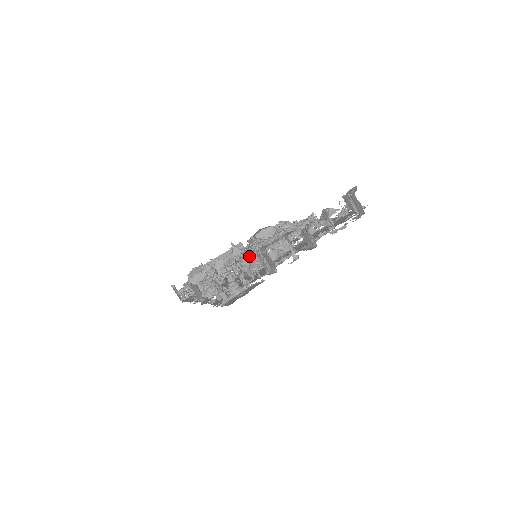
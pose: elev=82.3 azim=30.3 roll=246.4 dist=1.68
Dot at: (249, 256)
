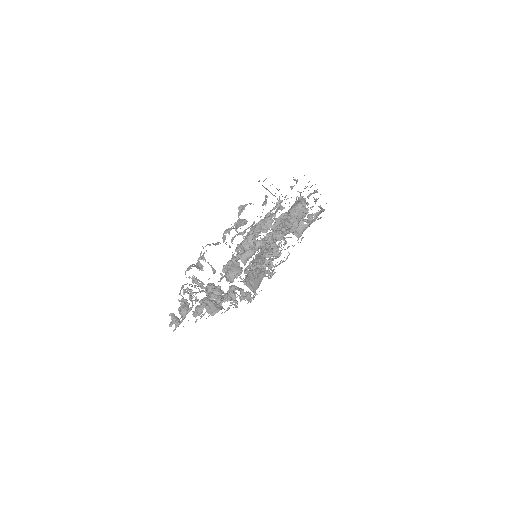
Dot at: (193, 277)
